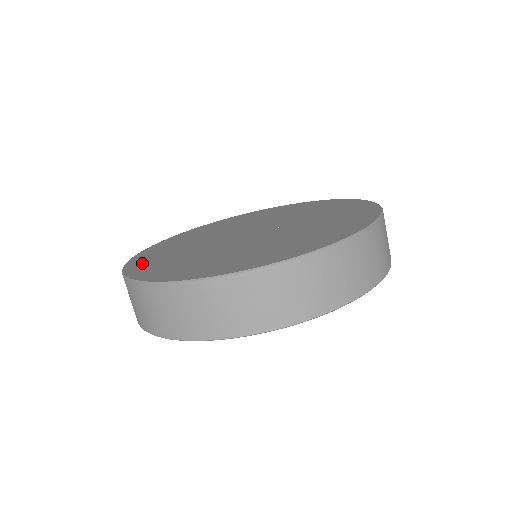
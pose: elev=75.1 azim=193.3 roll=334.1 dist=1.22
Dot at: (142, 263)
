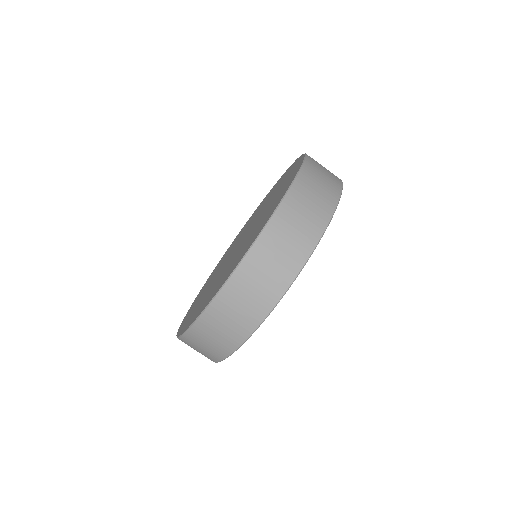
Dot at: (189, 321)
